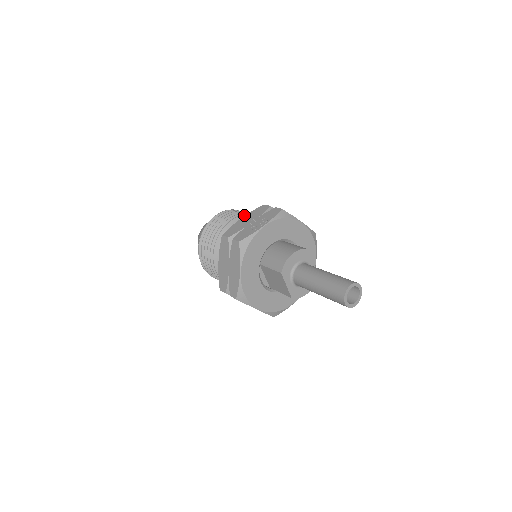
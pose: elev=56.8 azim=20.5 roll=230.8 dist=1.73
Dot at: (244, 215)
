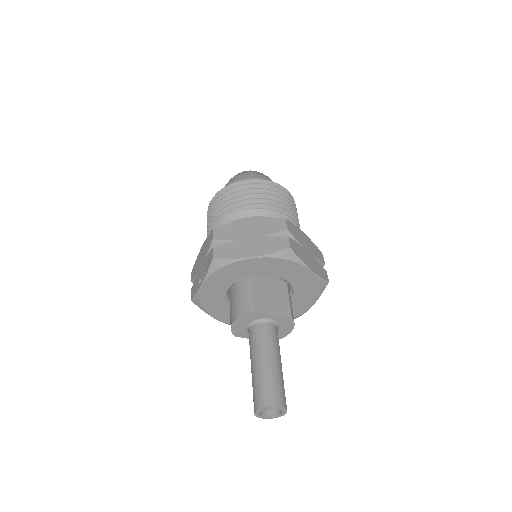
Dot at: (221, 217)
